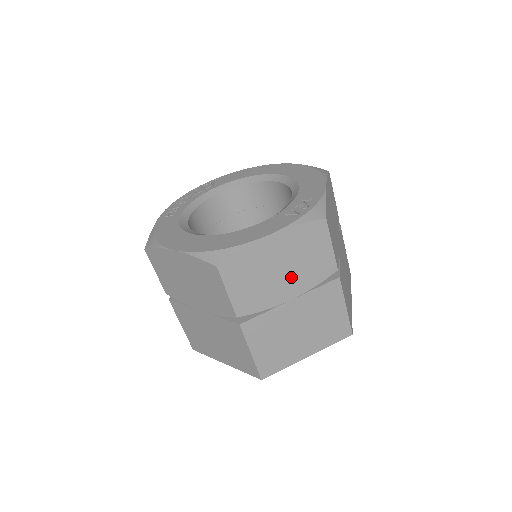
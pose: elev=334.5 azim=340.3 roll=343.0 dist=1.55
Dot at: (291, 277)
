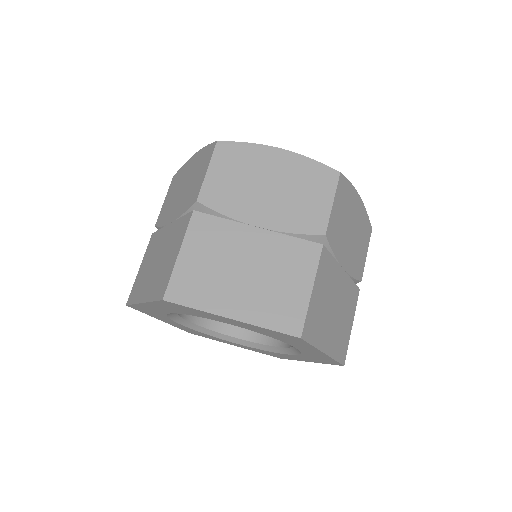
Dot at: (351, 248)
